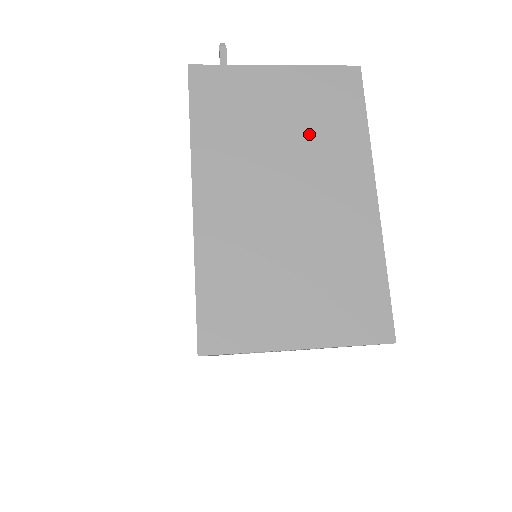
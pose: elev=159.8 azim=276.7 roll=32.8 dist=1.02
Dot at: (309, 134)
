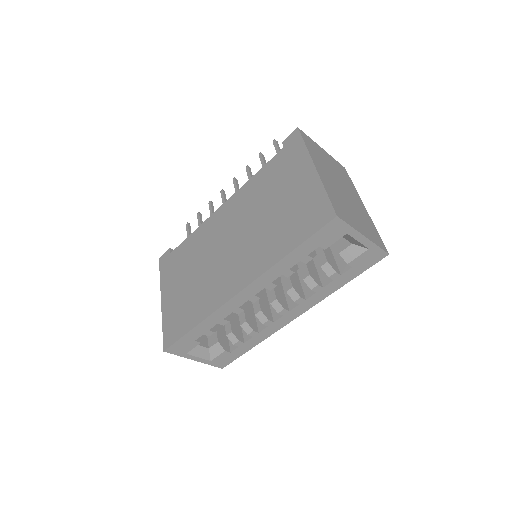
Dot at: (340, 175)
